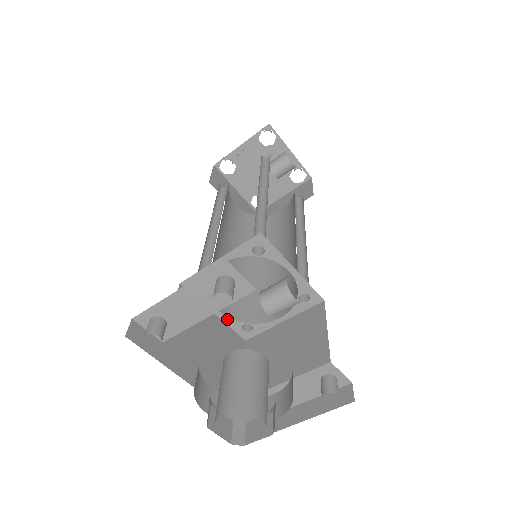
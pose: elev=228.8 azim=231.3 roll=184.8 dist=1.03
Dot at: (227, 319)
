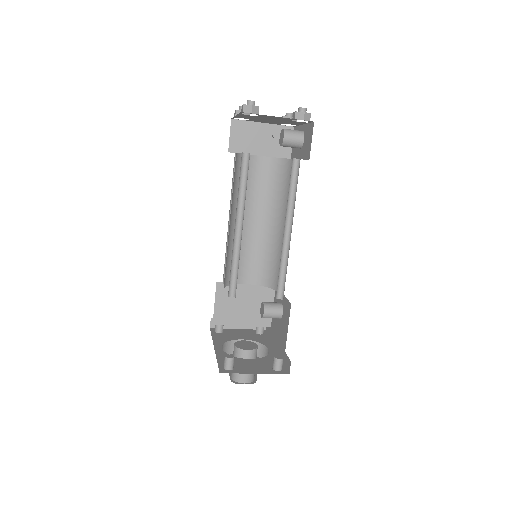
Dot at: occluded
